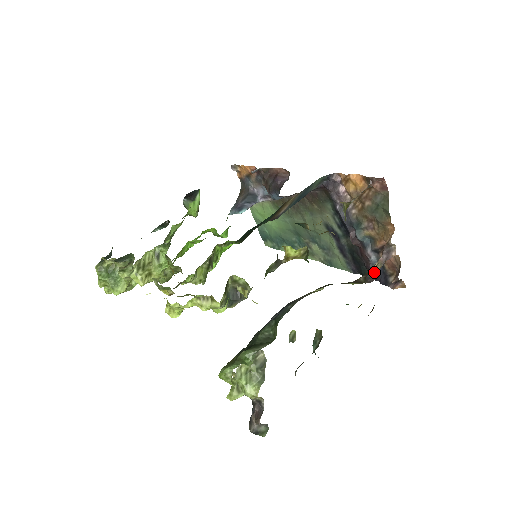
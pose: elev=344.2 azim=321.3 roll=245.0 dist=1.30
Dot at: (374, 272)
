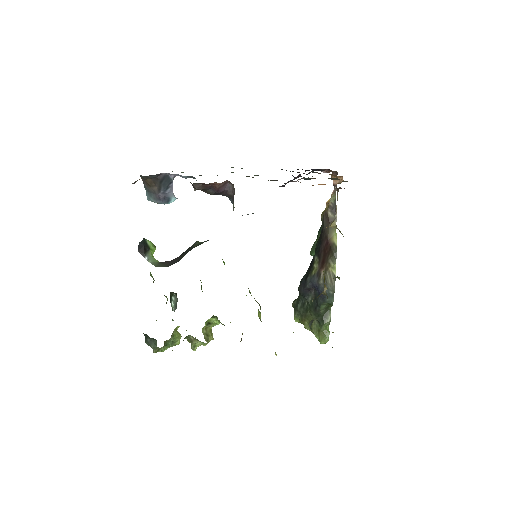
Dot at: (334, 202)
